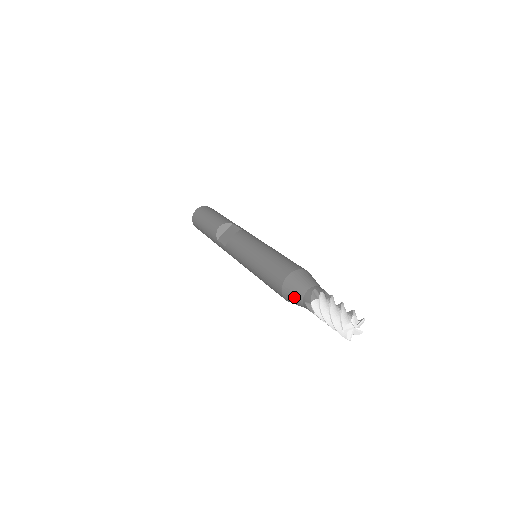
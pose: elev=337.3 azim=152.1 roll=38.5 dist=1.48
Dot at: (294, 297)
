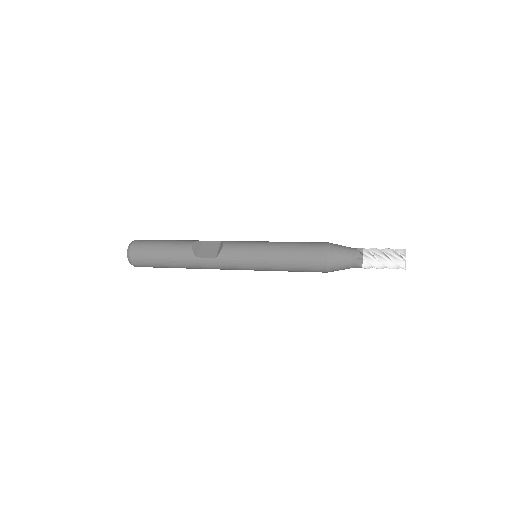
Dot at: (342, 260)
